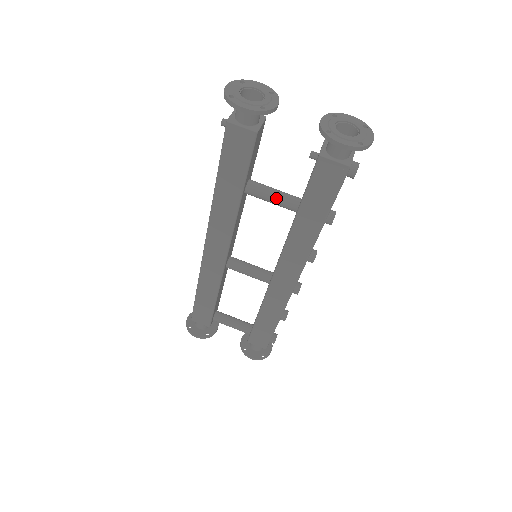
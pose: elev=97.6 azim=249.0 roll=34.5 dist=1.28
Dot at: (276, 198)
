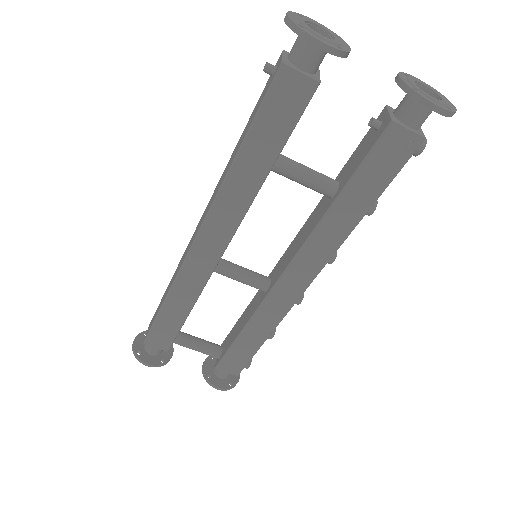
Dot at: (311, 178)
